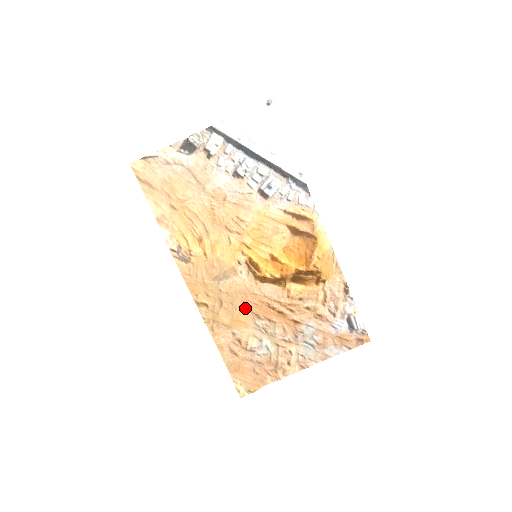
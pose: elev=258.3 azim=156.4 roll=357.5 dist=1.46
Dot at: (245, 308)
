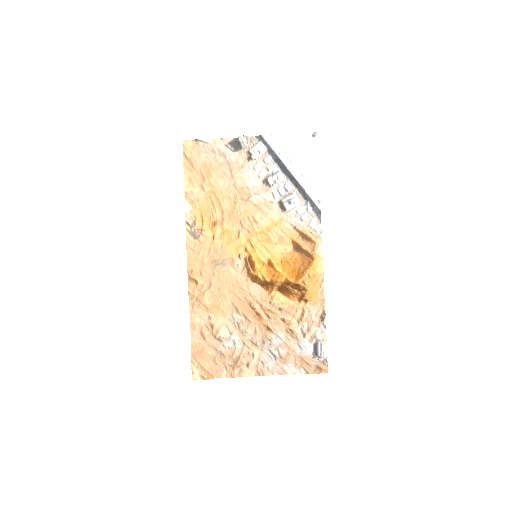
Dot at: (229, 298)
